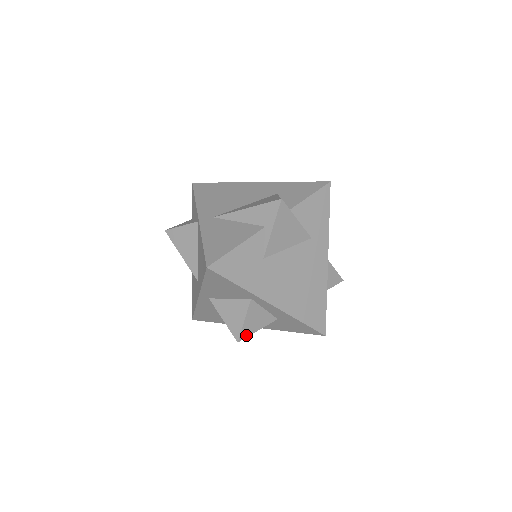
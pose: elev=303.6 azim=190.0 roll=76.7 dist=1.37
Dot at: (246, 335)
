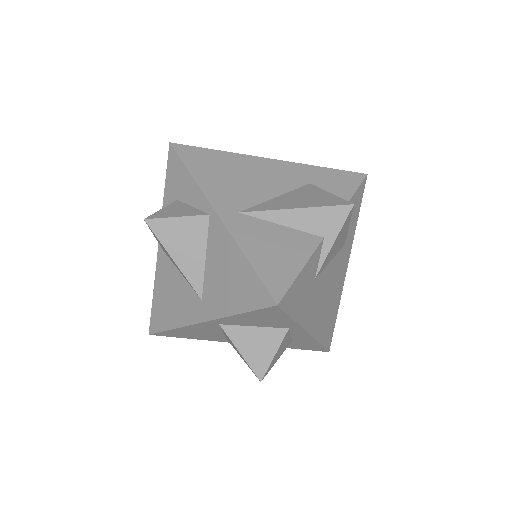
Dot at: (268, 370)
